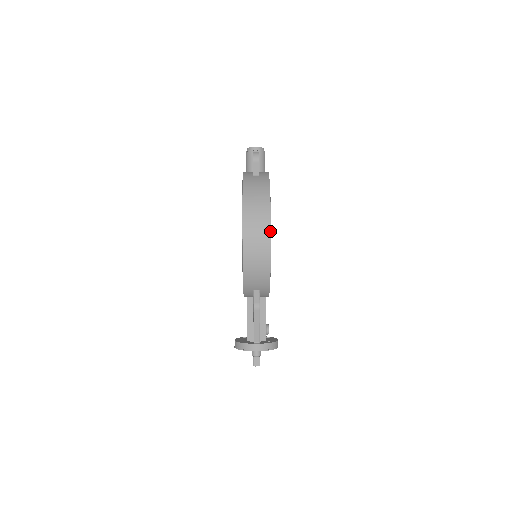
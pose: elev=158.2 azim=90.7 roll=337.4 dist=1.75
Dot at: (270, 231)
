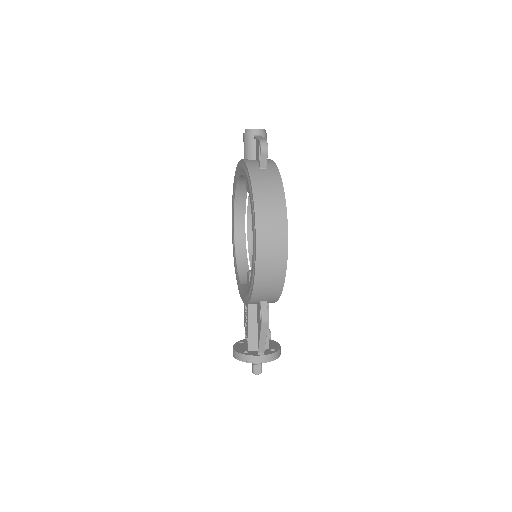
Dot at: (287, 242)
